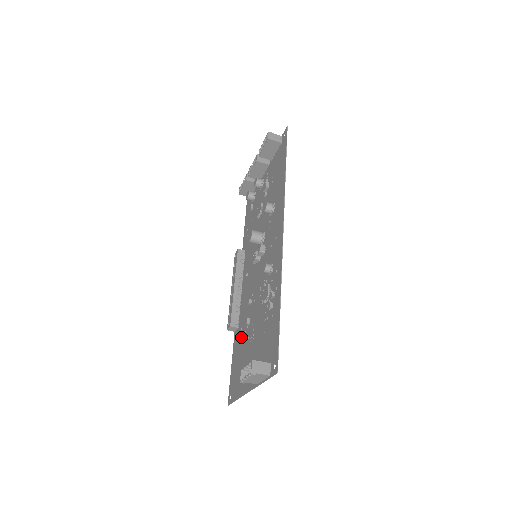
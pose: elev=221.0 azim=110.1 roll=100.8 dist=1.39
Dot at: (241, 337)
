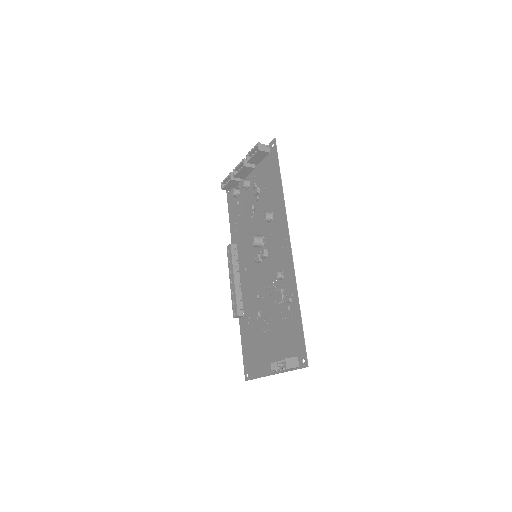
Dot at: (250, 326)
